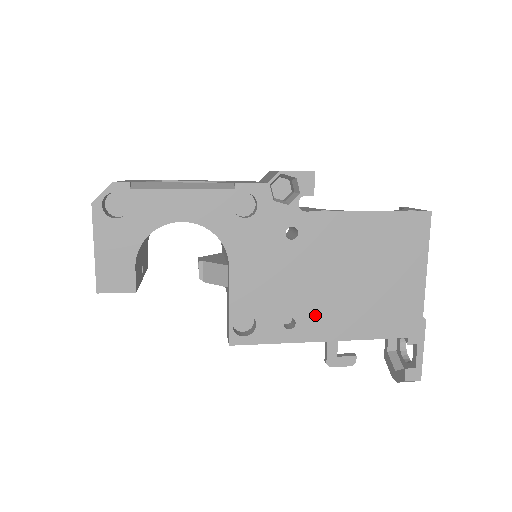
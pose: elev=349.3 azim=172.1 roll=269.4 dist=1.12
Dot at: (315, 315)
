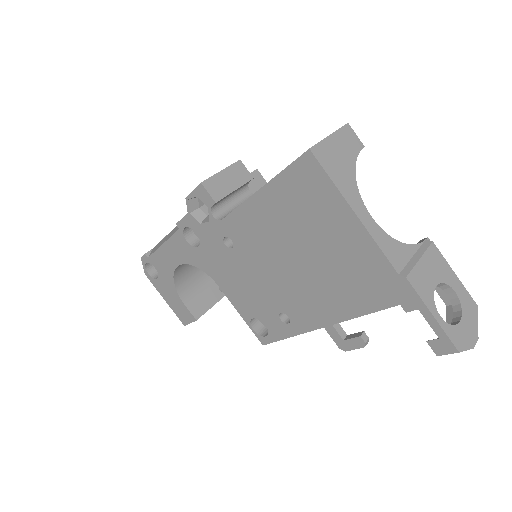
Dot at: (296, 306)
